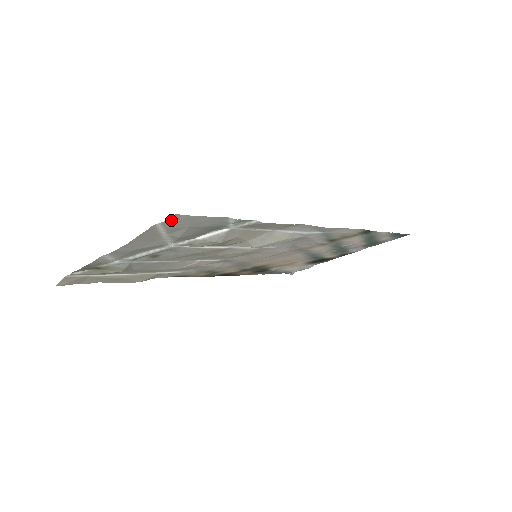
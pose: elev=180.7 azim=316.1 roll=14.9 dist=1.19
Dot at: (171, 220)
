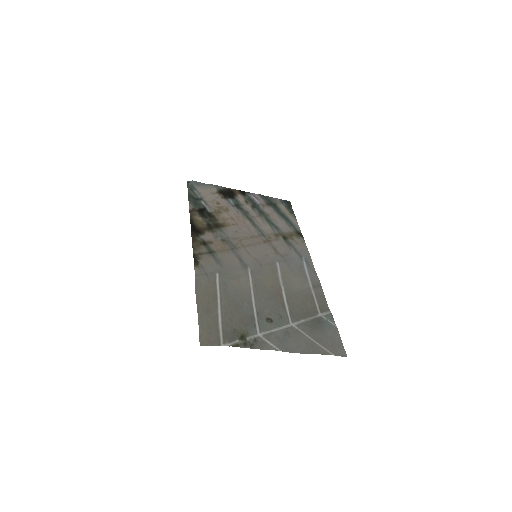
Dot at: (339, 353)
